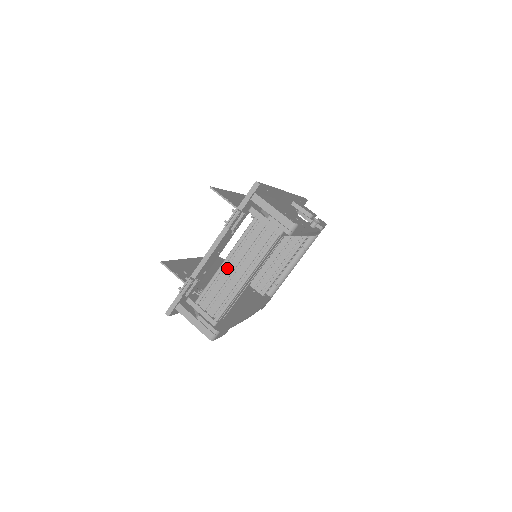
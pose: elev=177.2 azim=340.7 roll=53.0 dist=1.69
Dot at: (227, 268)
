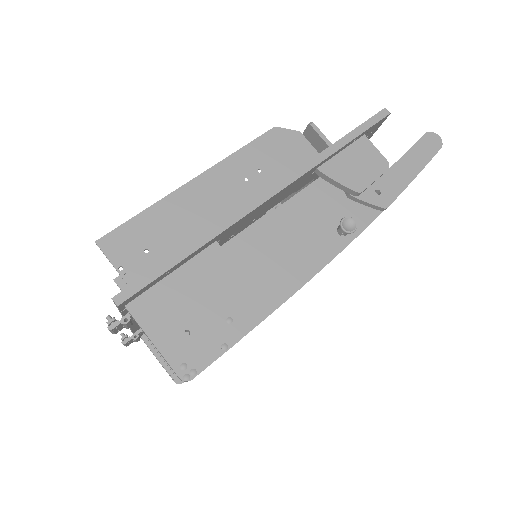
Dot at: occluded
